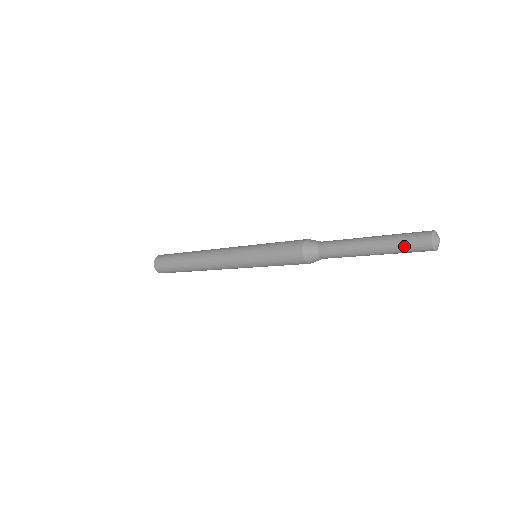
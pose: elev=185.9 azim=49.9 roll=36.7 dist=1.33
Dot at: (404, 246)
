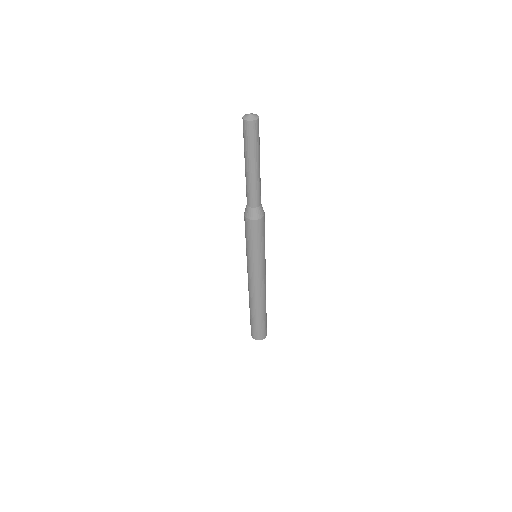
Dot at: (250, 142)
